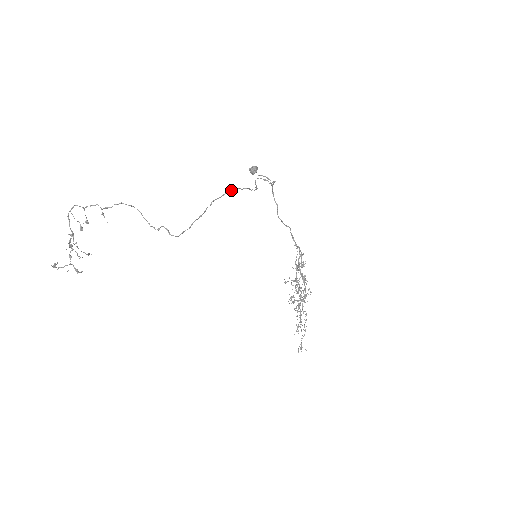
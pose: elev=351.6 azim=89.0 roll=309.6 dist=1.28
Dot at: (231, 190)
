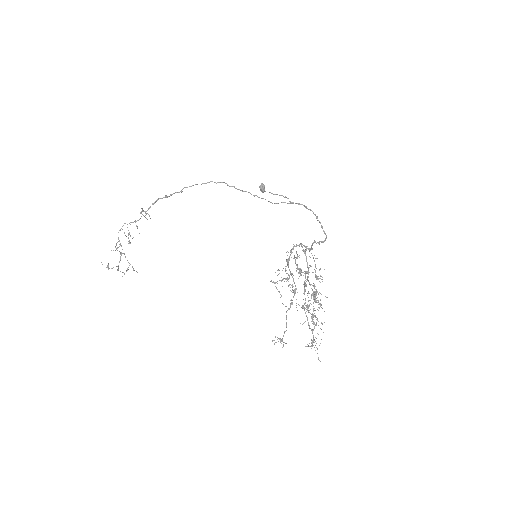
Dot at: (204, 183)
